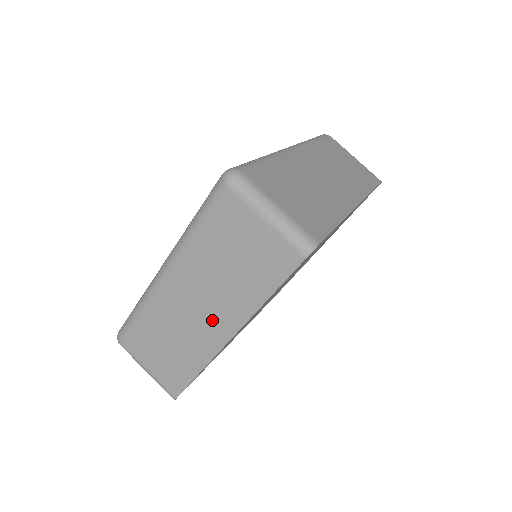
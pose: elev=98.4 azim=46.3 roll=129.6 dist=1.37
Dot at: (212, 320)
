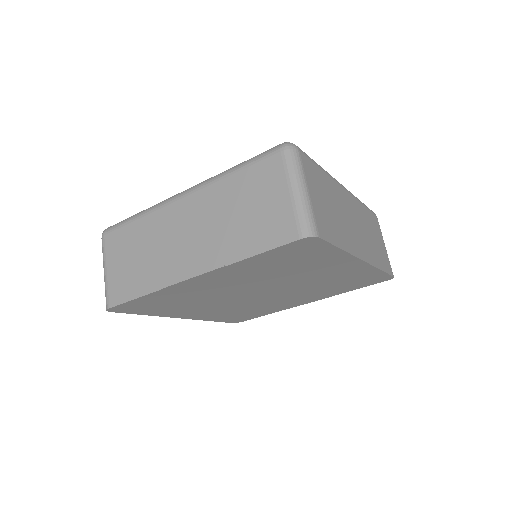
Dot at: (190, 253)
